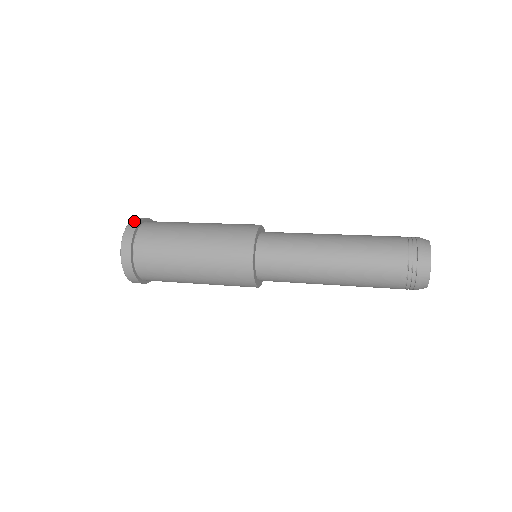
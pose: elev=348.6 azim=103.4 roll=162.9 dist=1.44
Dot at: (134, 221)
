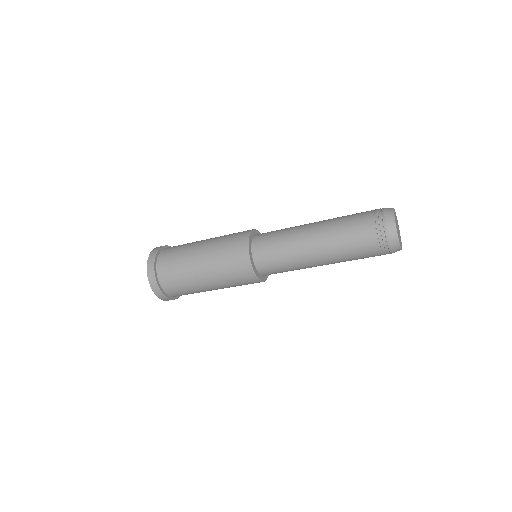
Dot at: occluded
